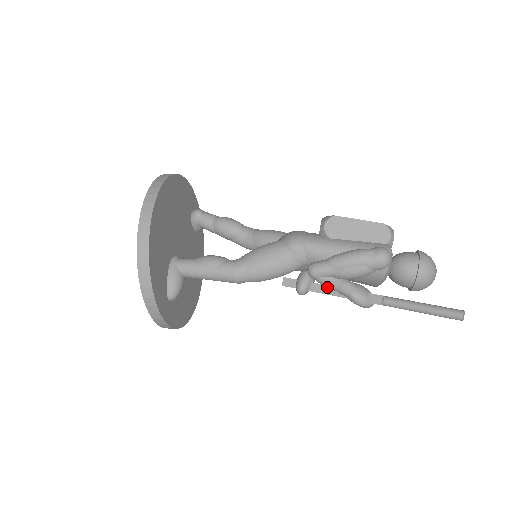
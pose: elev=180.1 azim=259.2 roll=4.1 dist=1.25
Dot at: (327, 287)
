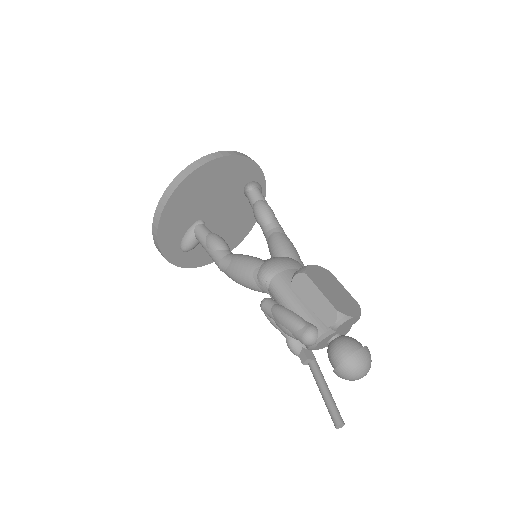
Dot at: occluded
